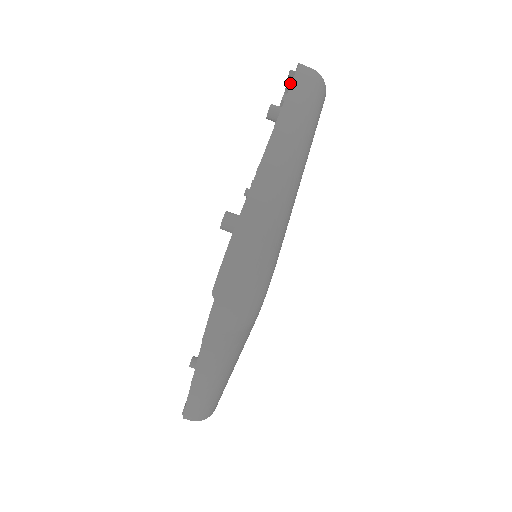
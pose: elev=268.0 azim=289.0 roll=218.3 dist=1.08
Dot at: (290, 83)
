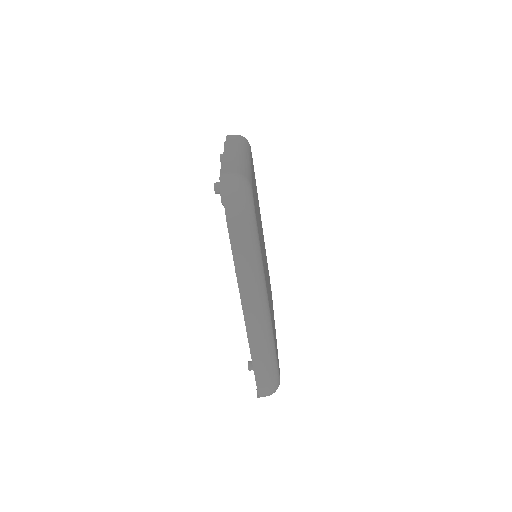
Dot at: occluded
